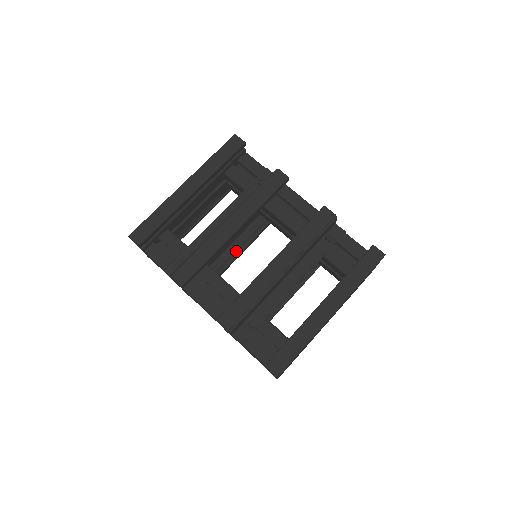
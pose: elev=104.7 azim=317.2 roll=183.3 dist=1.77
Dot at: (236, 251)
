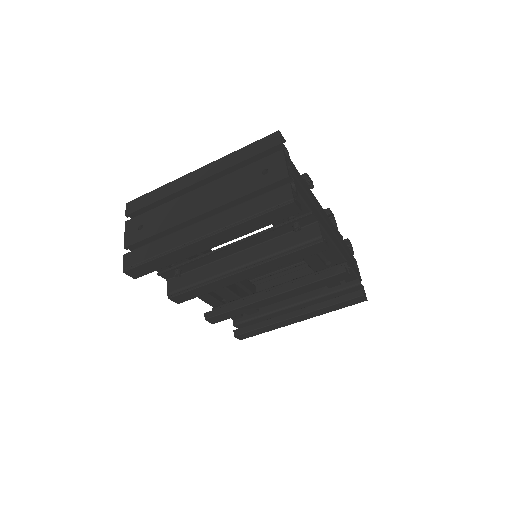
Dot at: occluded
